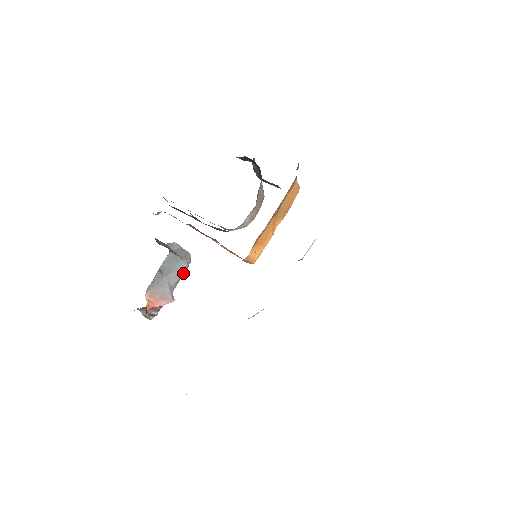
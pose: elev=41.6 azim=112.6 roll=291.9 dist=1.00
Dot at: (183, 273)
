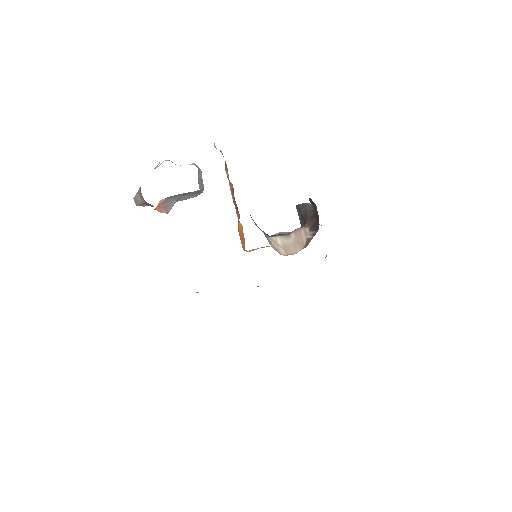
Dot at: (189, 198)
